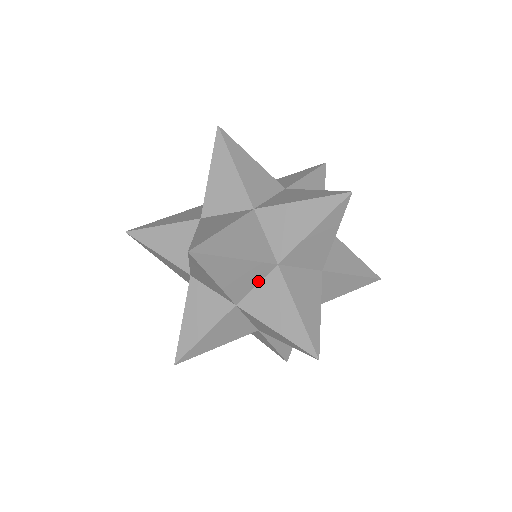
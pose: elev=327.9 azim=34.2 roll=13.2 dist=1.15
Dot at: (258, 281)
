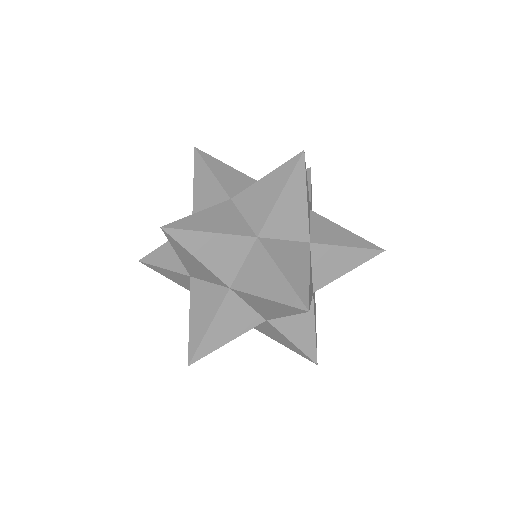
Dot at: (310, 221)
